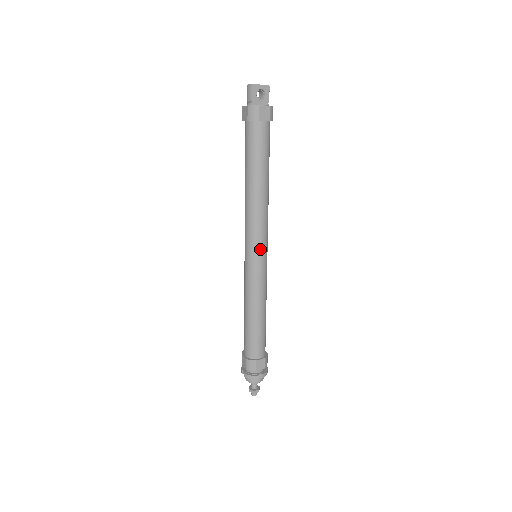
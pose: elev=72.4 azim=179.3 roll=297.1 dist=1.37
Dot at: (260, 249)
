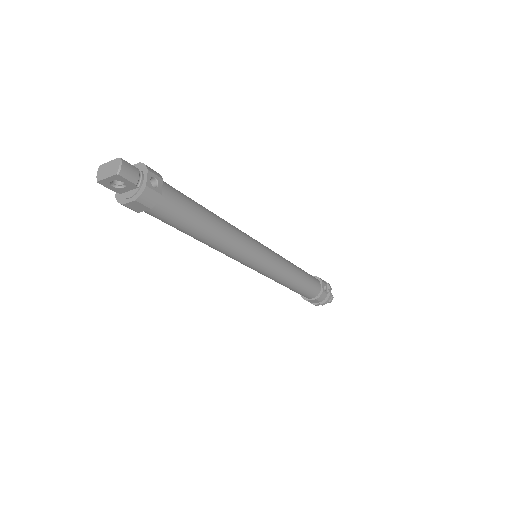
Dot at: (248, 265)
